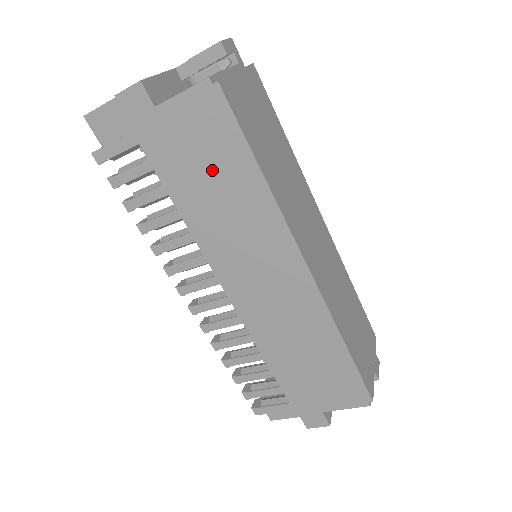
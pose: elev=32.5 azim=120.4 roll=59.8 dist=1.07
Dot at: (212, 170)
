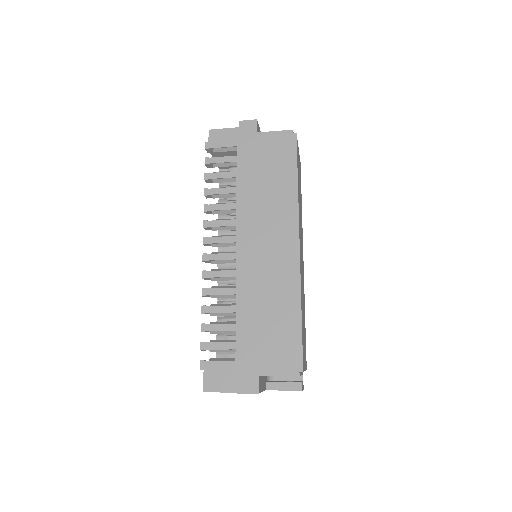
Dot at: (270, 172)
